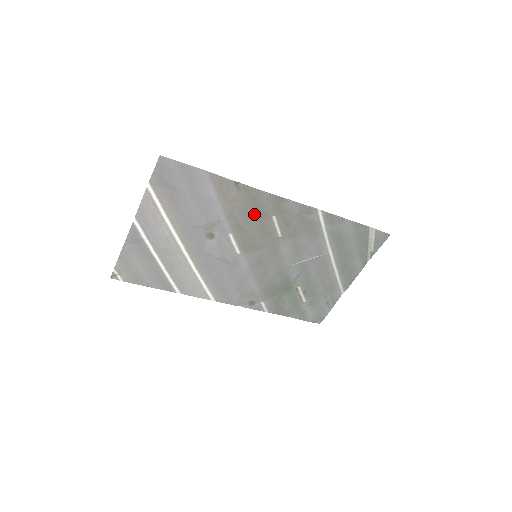
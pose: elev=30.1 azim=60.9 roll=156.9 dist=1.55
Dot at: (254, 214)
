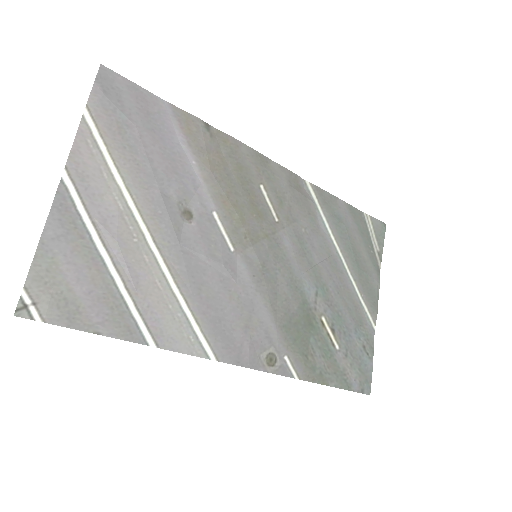
Dot at: (238, 179)
